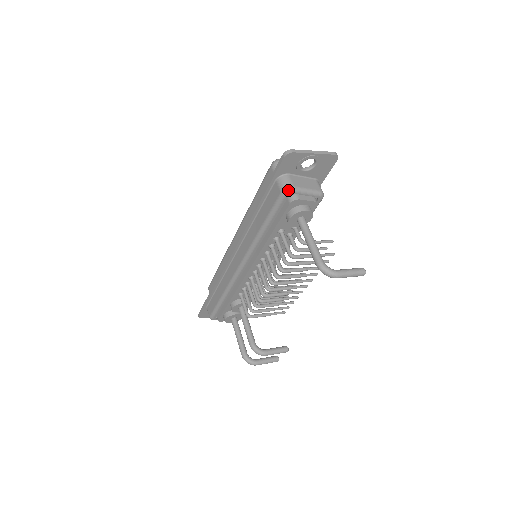
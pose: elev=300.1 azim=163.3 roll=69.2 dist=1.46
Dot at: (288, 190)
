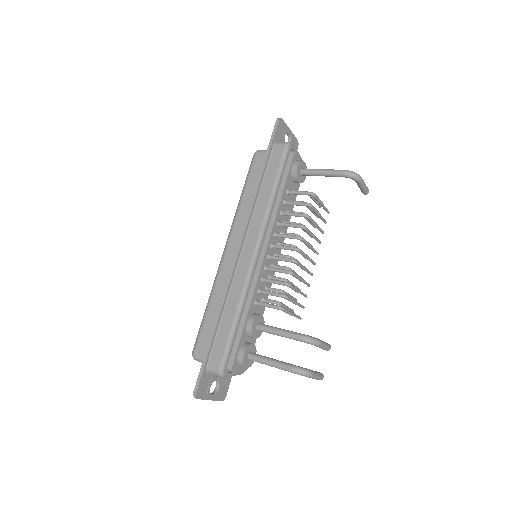
Dot at: (290, 143)
